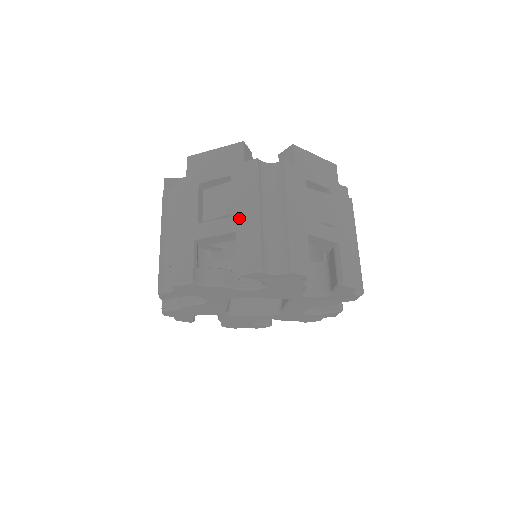
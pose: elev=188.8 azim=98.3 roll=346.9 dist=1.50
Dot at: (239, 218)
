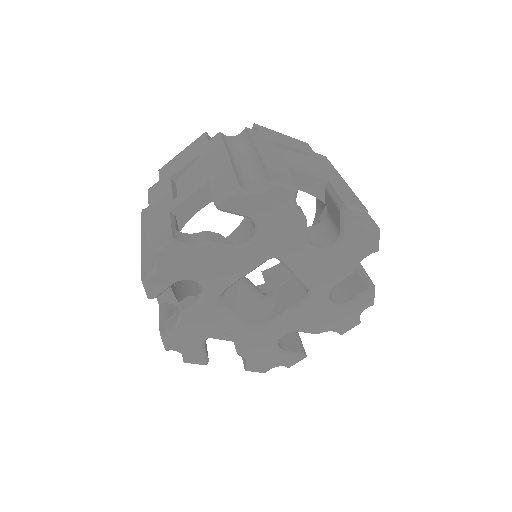
Dot at: (328, 176)
